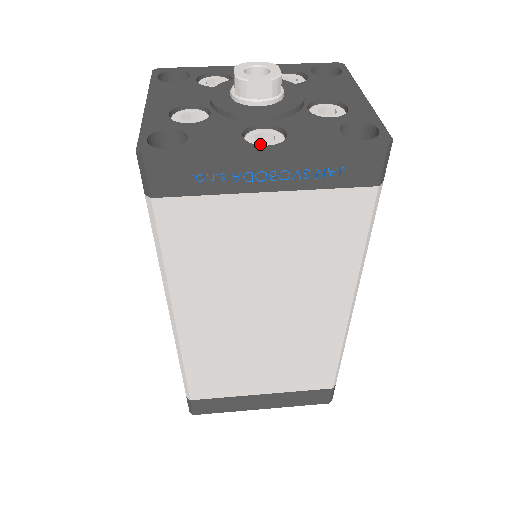
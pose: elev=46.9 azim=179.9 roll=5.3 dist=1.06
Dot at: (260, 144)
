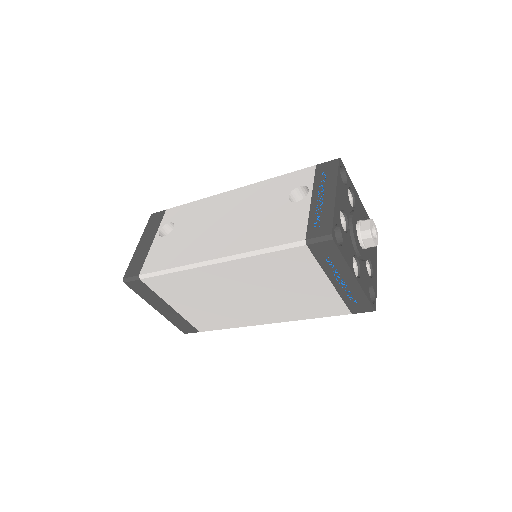
Dot at: (354, 271)
